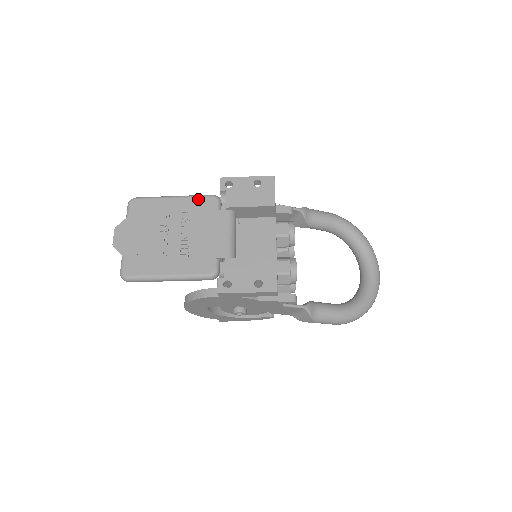
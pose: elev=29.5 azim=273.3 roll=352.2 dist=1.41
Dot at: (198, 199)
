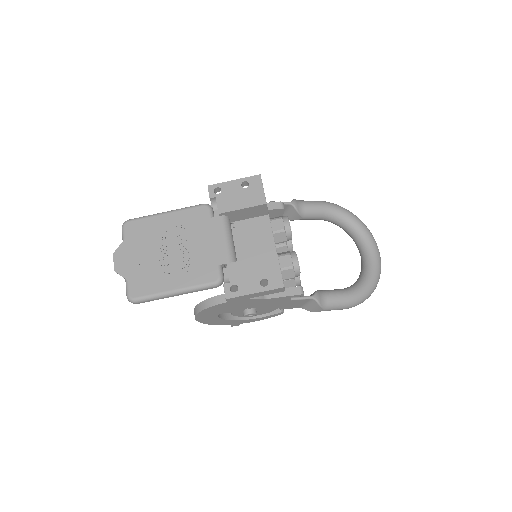
Dot at: (190, 210)
